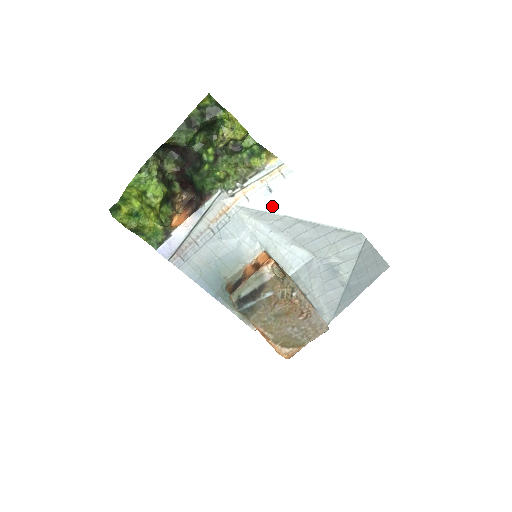
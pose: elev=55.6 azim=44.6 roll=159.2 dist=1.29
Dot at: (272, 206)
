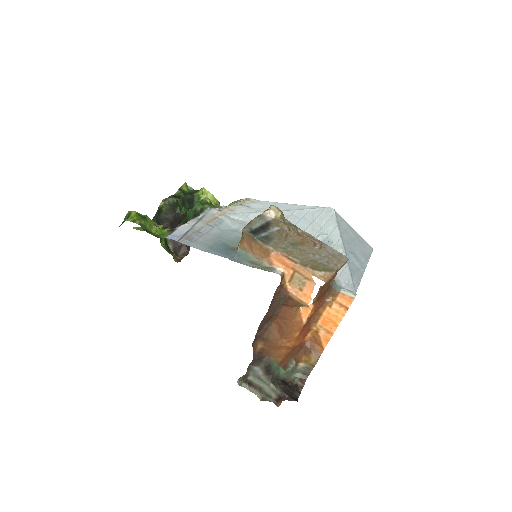
Dot at: (253, 211)
